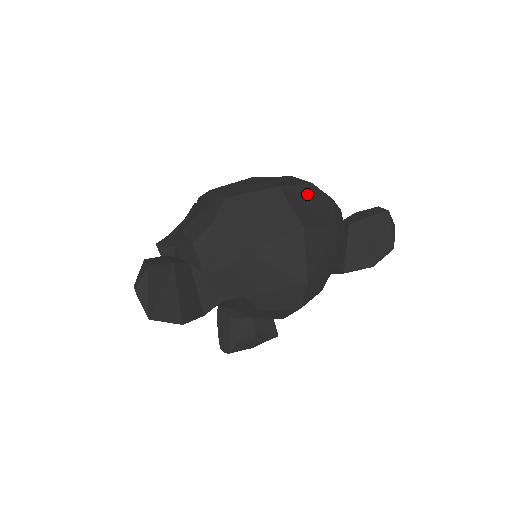
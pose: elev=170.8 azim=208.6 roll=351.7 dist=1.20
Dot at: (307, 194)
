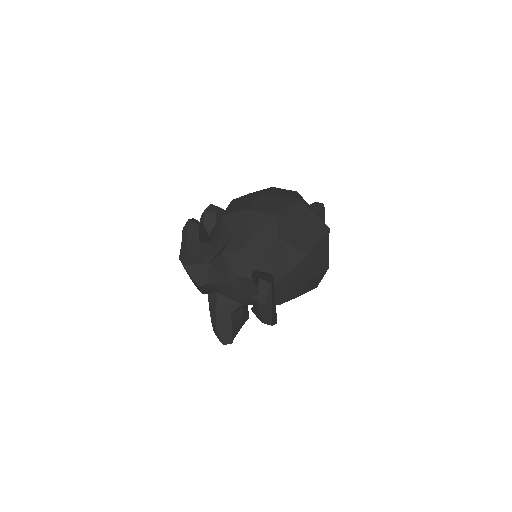
Dot at: (305, 202)
